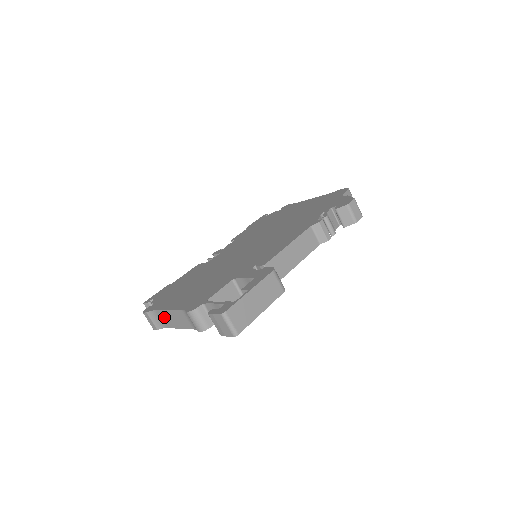
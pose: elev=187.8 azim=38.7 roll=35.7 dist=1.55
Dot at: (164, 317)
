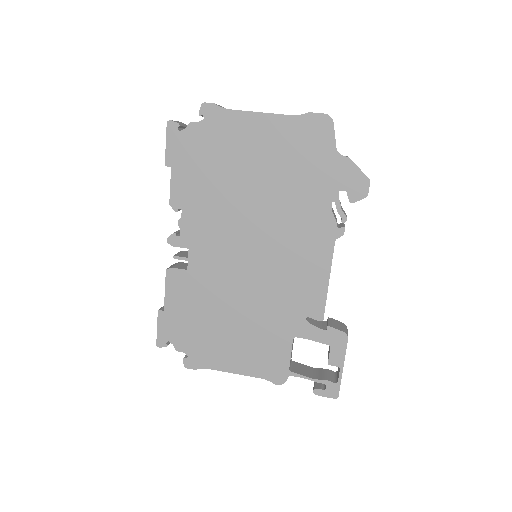
Dot at: occluded
